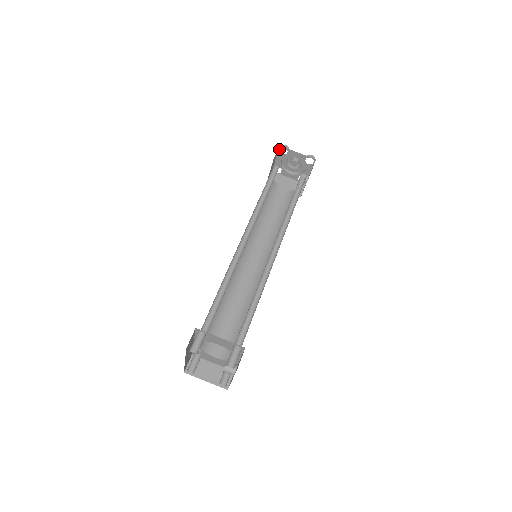
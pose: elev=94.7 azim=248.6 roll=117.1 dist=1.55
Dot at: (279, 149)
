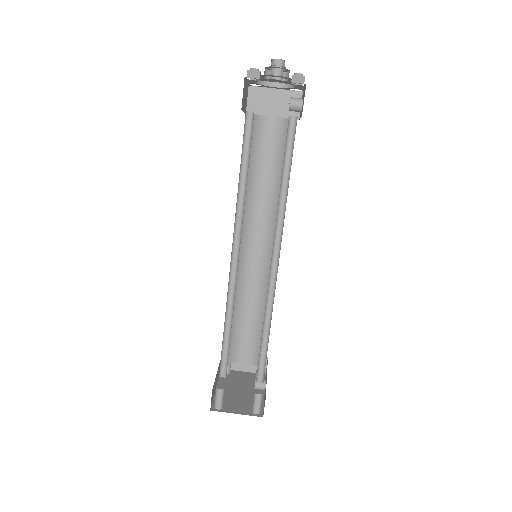
Dot at: (246, 78)
